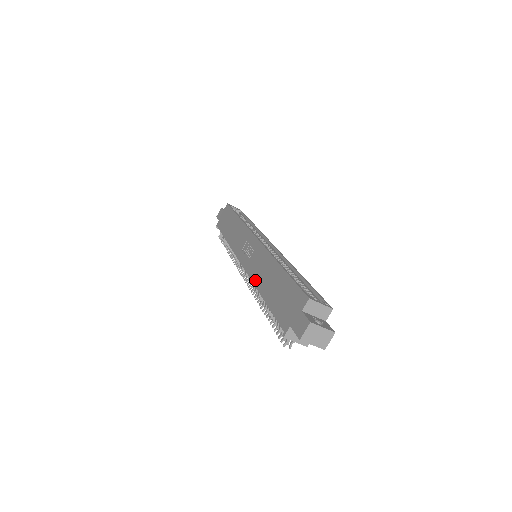
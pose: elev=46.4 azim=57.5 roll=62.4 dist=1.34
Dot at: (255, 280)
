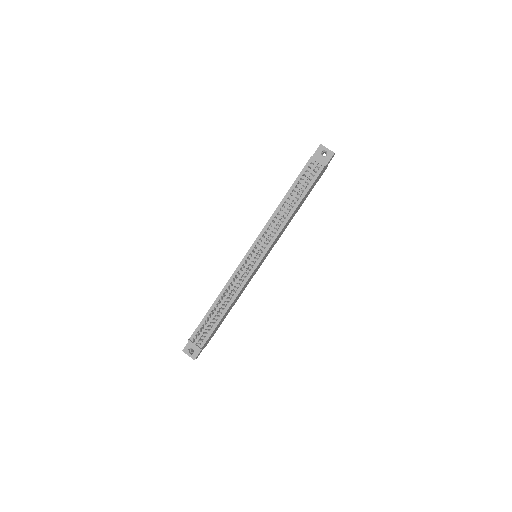
Dot at: (270, 218)
